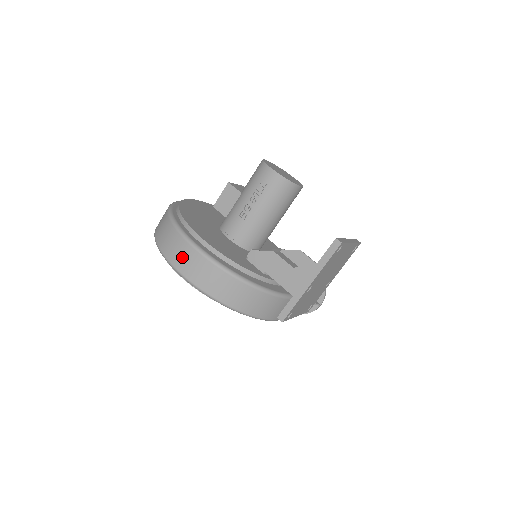
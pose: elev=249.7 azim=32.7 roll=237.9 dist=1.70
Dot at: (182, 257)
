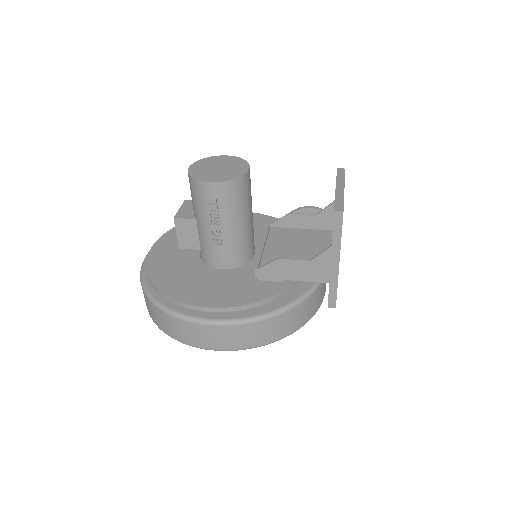
Dot at: (205, 338)
